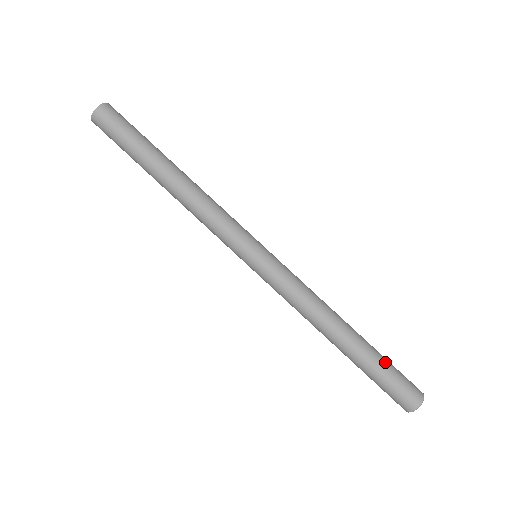
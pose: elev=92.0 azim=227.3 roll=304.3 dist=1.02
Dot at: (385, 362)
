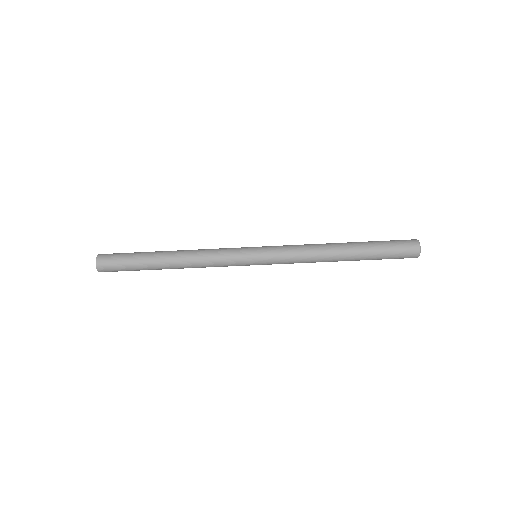
Dot at: (380, 248)
